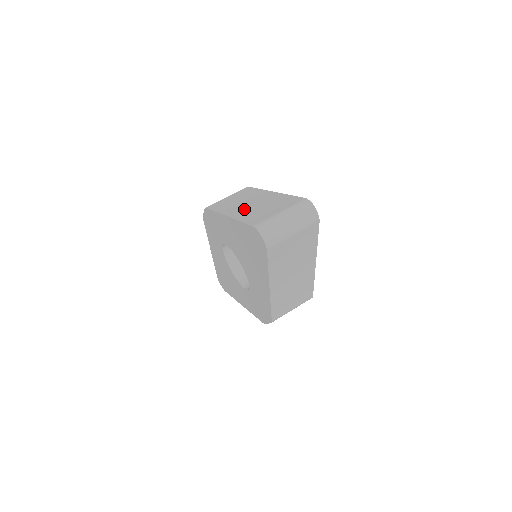
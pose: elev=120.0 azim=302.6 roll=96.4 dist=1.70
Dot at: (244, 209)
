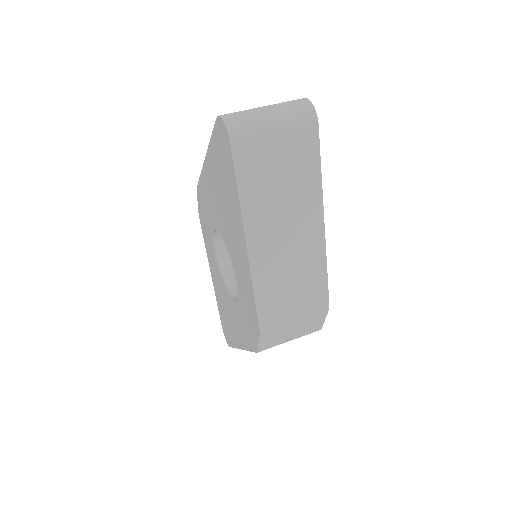
Dot at: occluded
